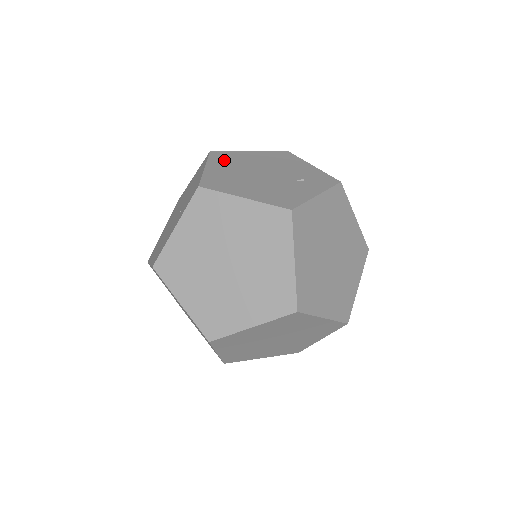
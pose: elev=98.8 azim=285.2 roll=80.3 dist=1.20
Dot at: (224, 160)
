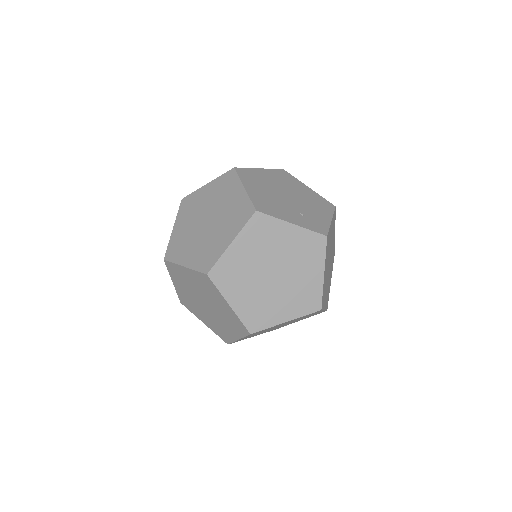
Dot at: (280, 176)
